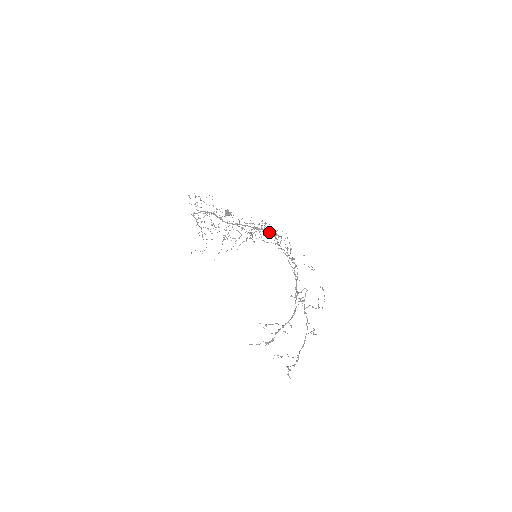
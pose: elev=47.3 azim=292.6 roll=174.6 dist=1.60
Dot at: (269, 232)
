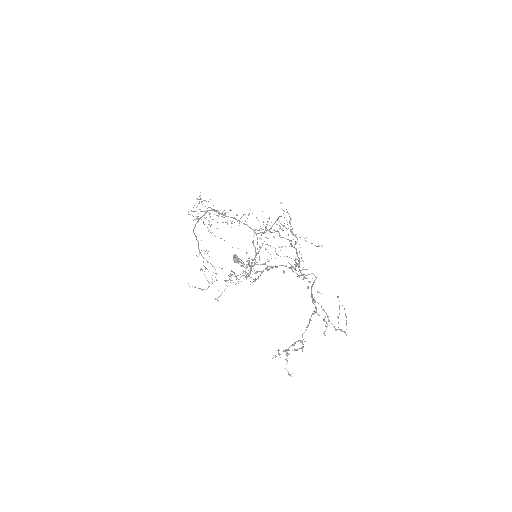
Dot at: (271, 227)
